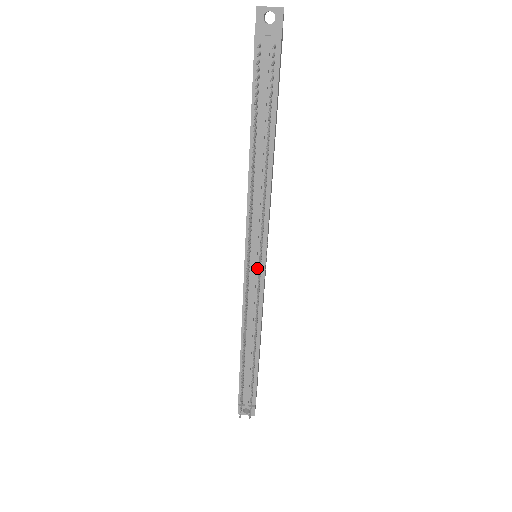
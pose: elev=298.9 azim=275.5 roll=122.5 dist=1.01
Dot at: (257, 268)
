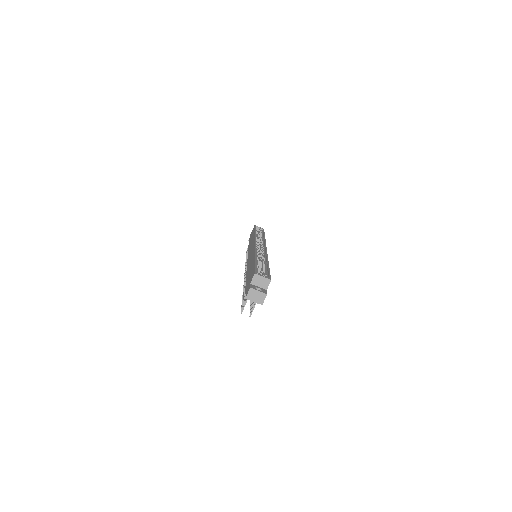
Dot at: occluded
